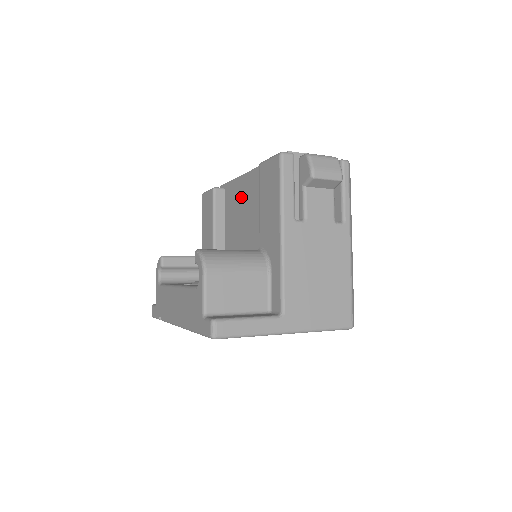
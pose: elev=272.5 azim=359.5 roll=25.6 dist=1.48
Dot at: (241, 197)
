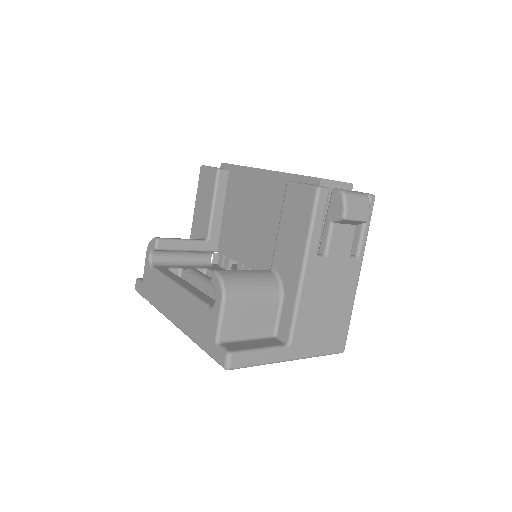
Dot at: (249, 191)
